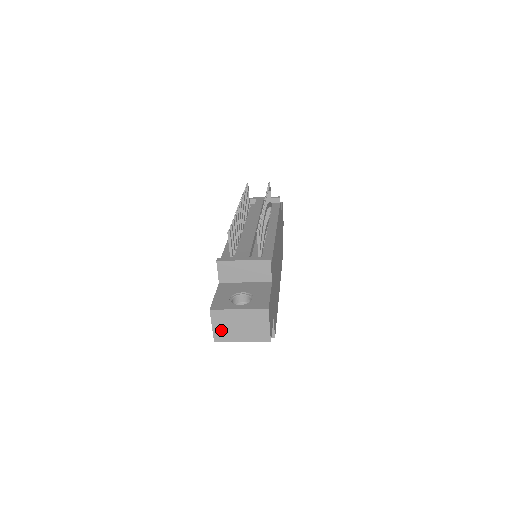
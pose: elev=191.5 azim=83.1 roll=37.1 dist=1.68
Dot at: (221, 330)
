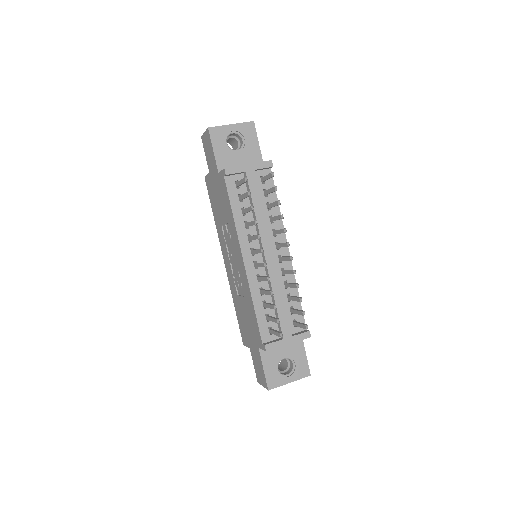
Dot at: occluded
